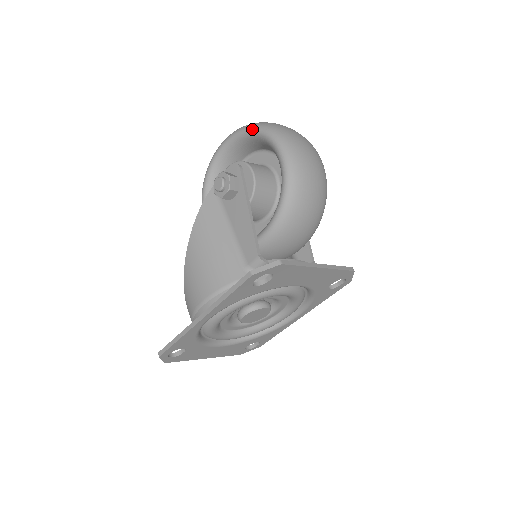
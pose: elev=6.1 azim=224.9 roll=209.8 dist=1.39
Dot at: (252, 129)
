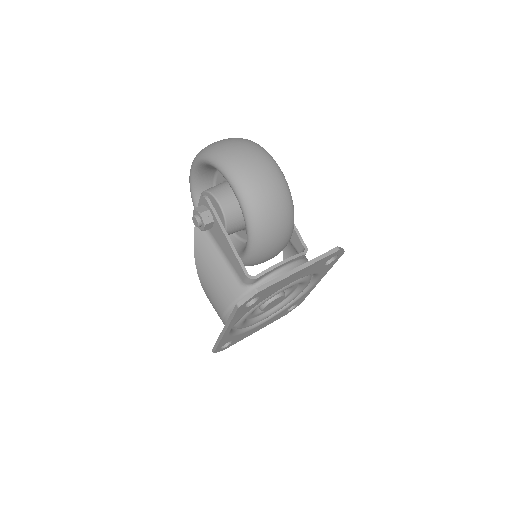
Dot at: (204, 160)
